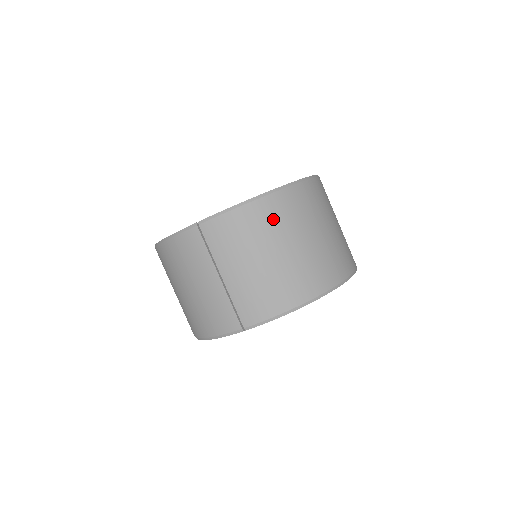
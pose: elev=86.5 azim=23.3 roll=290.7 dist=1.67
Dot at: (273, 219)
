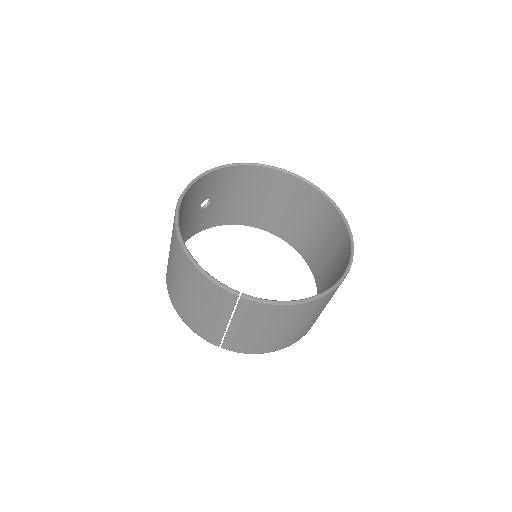
Dot at: (299, 314)
